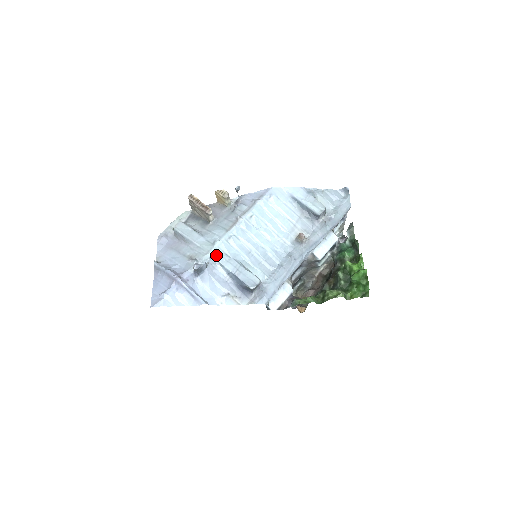
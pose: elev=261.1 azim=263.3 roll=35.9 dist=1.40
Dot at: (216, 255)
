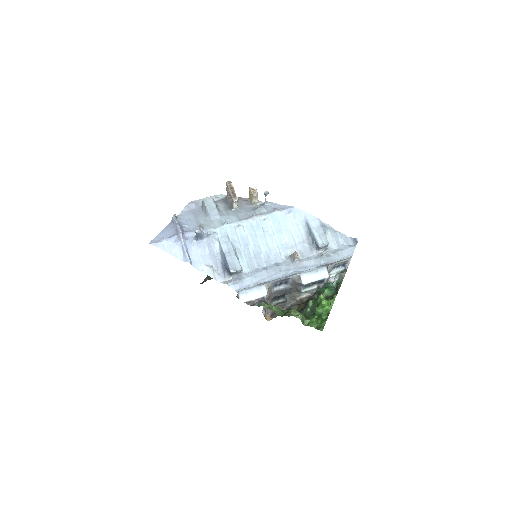
Dot at: (220, 233)
